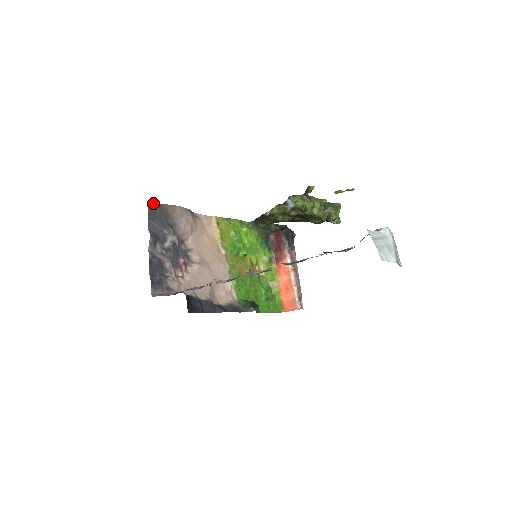
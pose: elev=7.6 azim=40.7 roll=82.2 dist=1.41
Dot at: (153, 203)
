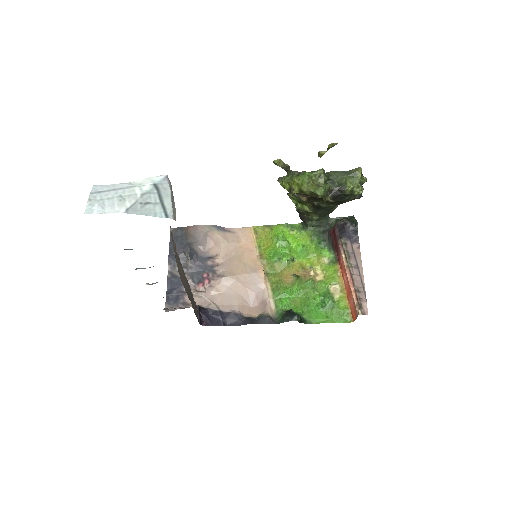
Dot at: (176, 228)
